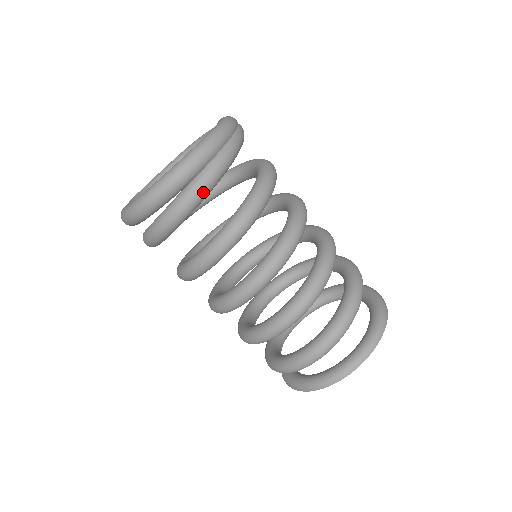
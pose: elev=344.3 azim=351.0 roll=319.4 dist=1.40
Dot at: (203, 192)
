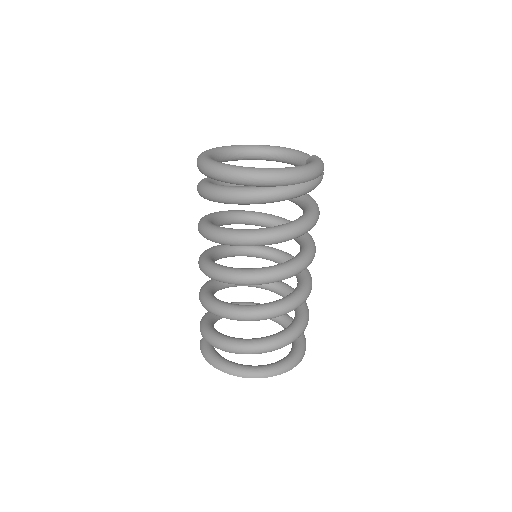
Dot at: (267, 200)
